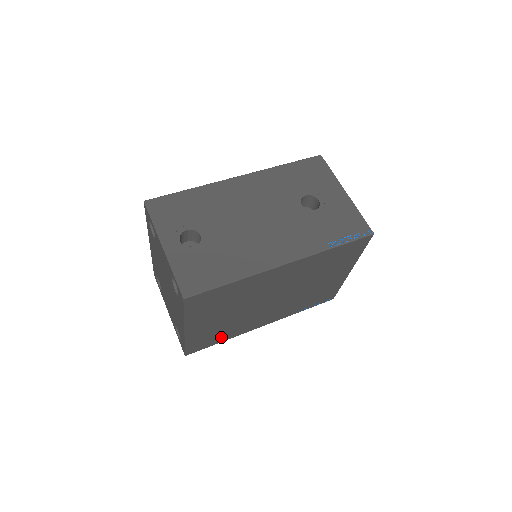
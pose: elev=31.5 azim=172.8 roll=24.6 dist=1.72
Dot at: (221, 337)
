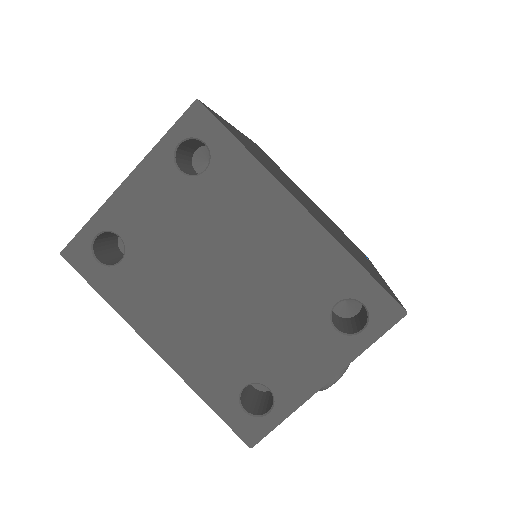
Dot at: occluded
